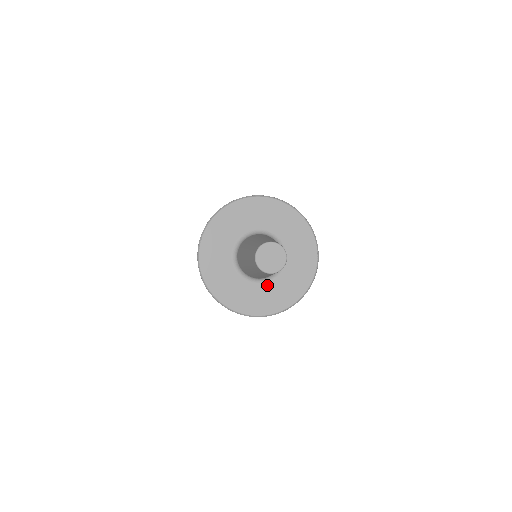
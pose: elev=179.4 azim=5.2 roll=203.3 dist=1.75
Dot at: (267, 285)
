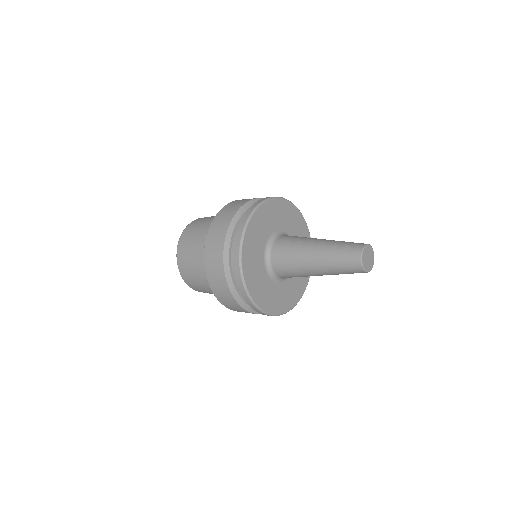
Dot at: (282, 285)
